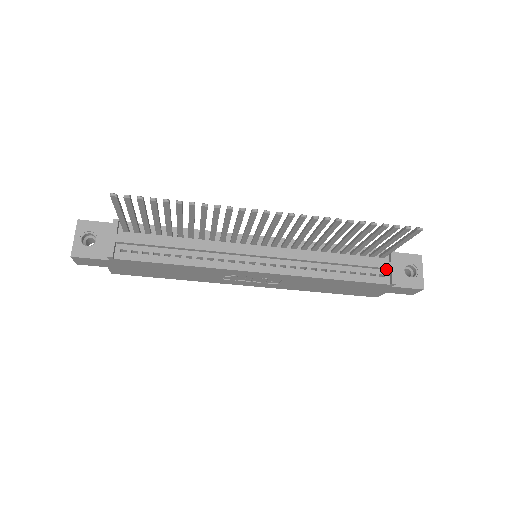
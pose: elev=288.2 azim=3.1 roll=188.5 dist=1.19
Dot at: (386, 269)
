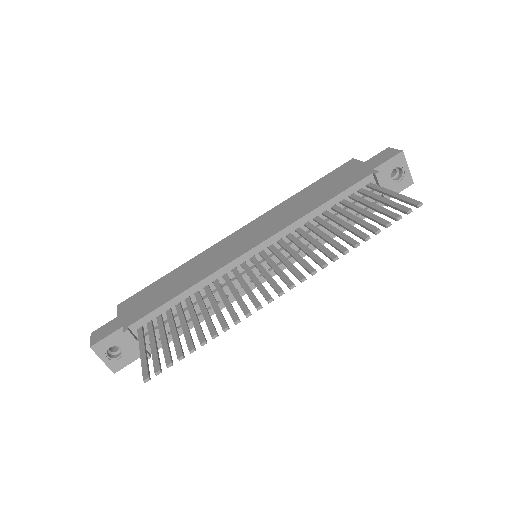
Dot at: occluded
